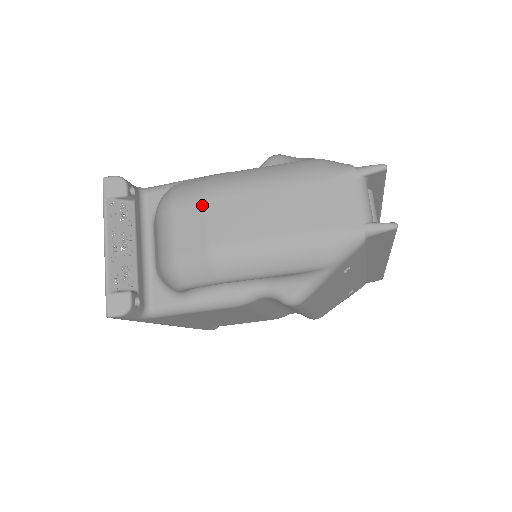
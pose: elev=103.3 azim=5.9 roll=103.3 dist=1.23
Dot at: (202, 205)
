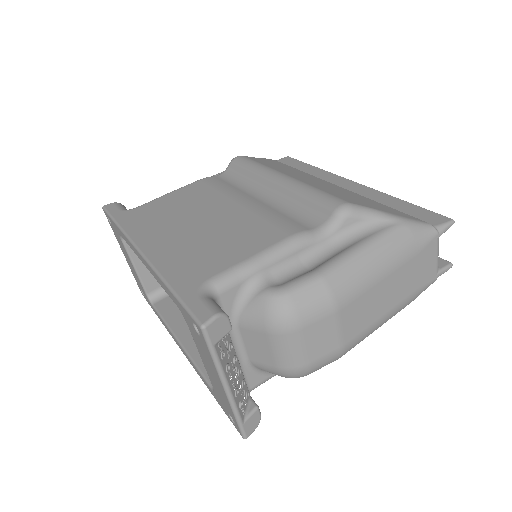
Dot at: (334, 317)
